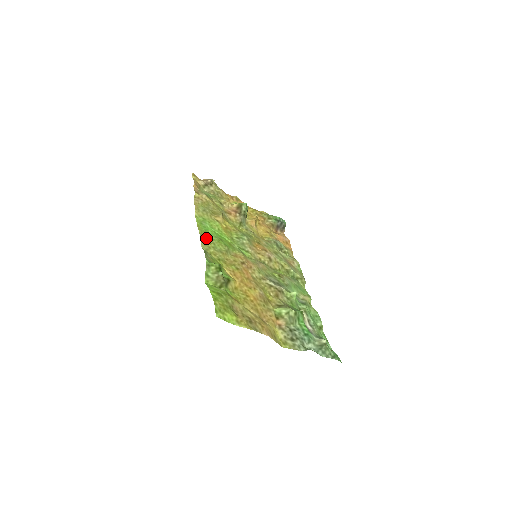
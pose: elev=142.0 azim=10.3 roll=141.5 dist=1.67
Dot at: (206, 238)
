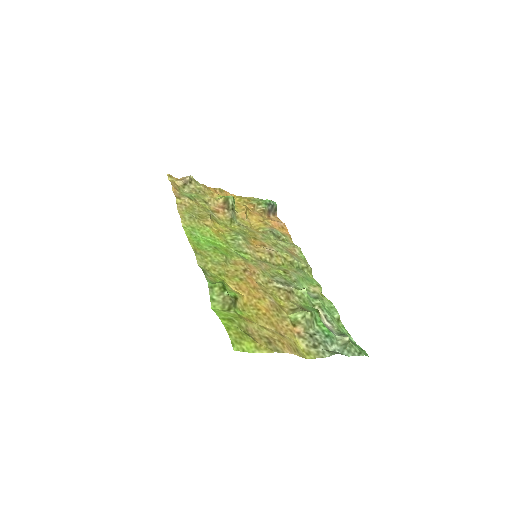
Dot at: (200, 252)
